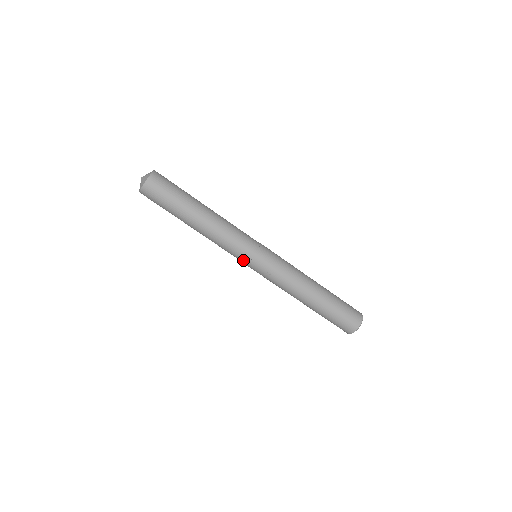
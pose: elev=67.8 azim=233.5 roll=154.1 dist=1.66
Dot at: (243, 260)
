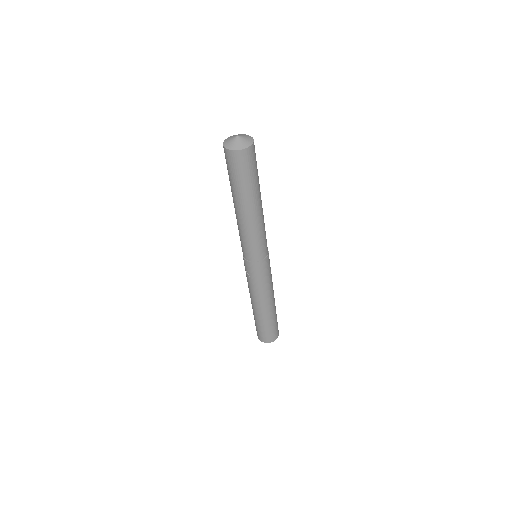
Dot at: (244, 254)
